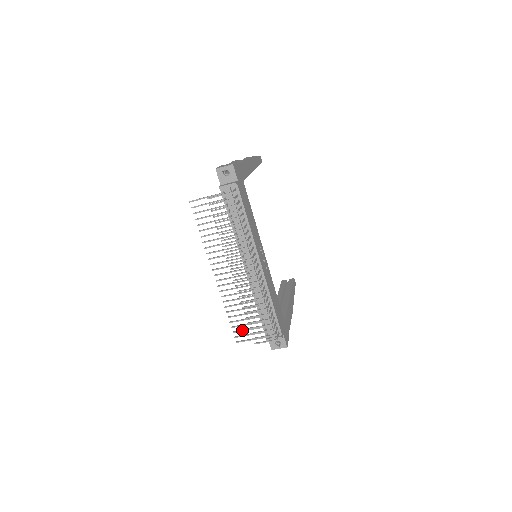
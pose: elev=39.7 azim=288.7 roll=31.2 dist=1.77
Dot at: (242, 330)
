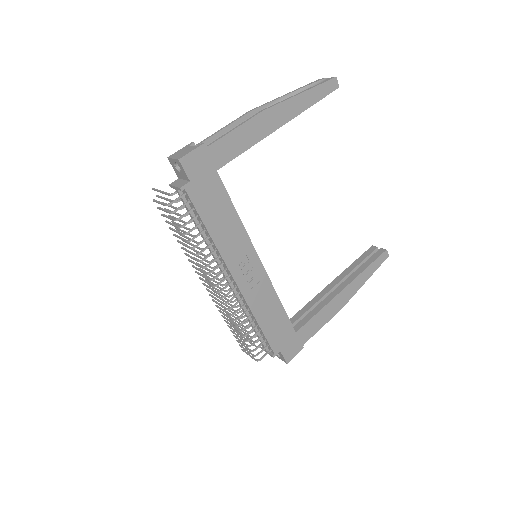
Dot at: occluded
